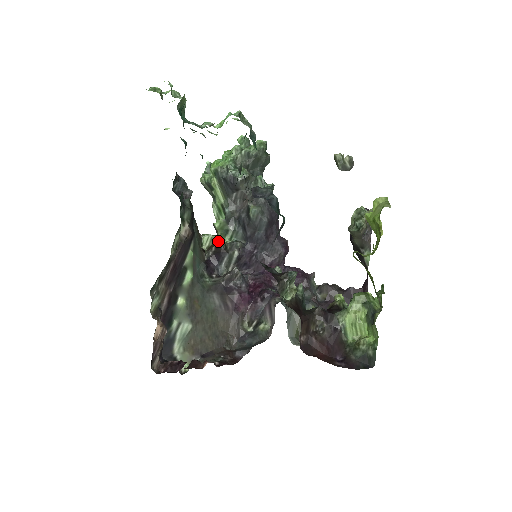
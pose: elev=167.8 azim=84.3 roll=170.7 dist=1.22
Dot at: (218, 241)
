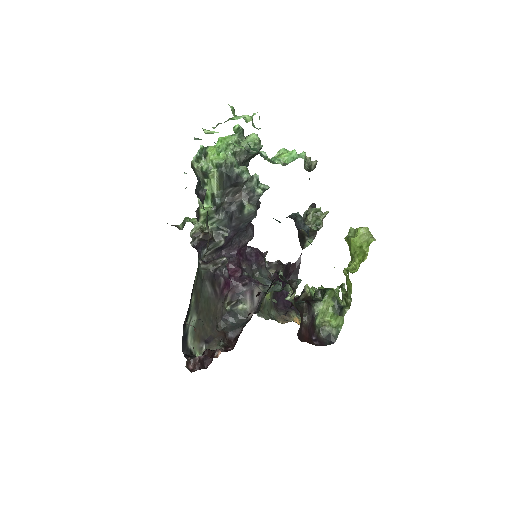
Dot at: occluded
